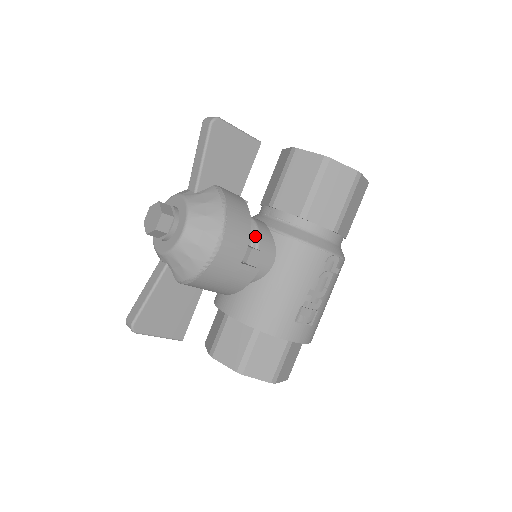
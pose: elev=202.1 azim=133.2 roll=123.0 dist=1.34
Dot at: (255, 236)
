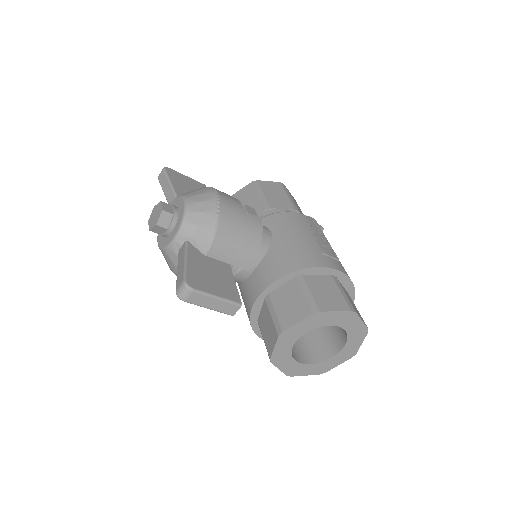
Dot at: occluded
